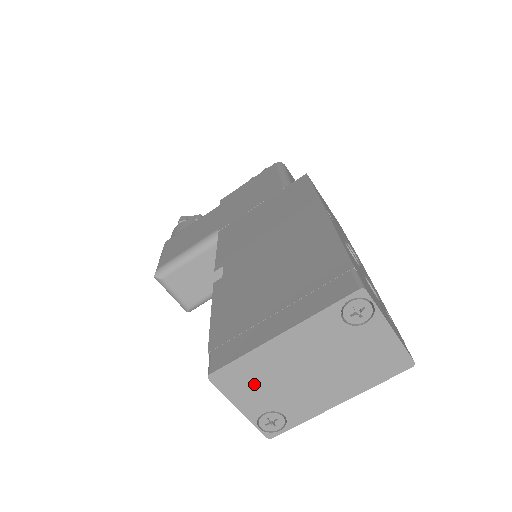
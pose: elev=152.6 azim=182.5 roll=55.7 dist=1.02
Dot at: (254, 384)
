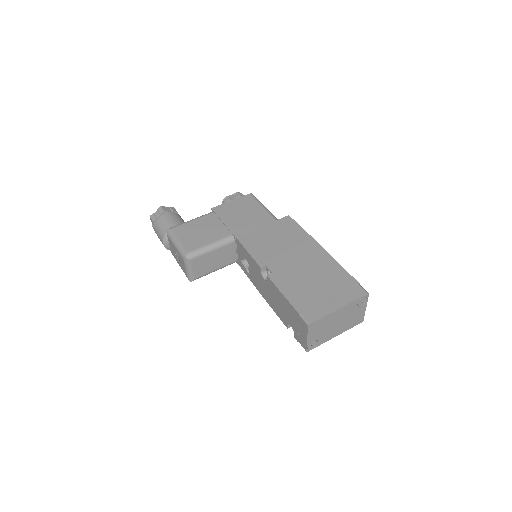
Dot at: (319, 328)
